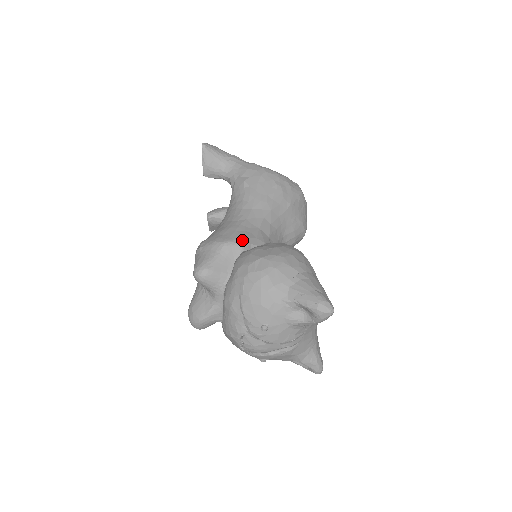
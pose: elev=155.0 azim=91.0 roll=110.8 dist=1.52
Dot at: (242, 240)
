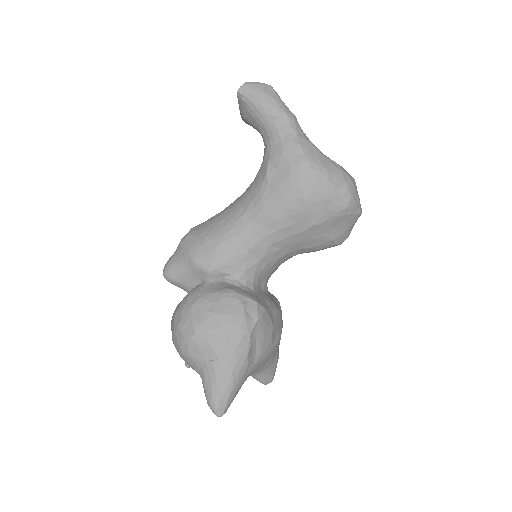
Dot at: (211, 267)
